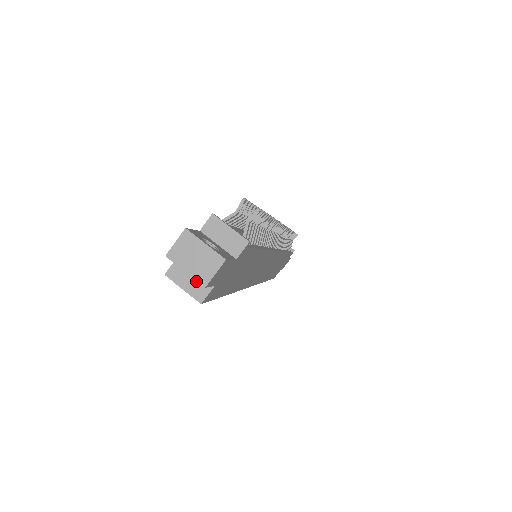
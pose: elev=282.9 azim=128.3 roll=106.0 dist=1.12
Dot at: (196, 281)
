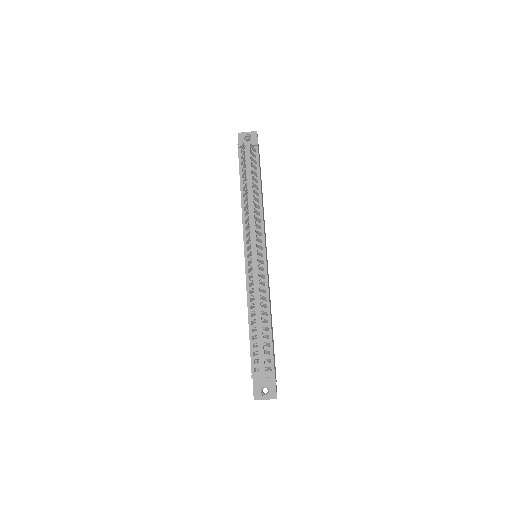
Dot at: occluded
